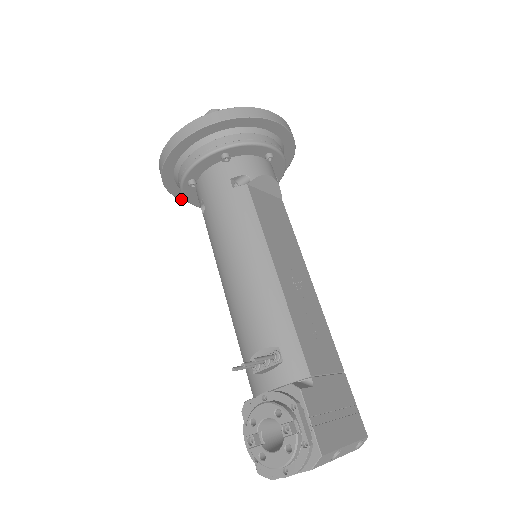
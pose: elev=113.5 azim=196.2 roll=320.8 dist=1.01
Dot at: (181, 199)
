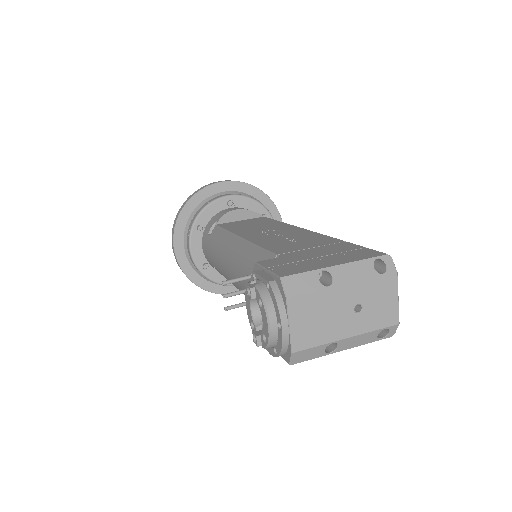
Dot at: occluded
